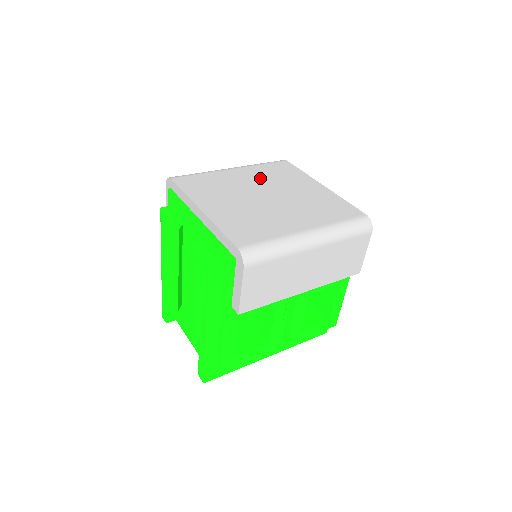
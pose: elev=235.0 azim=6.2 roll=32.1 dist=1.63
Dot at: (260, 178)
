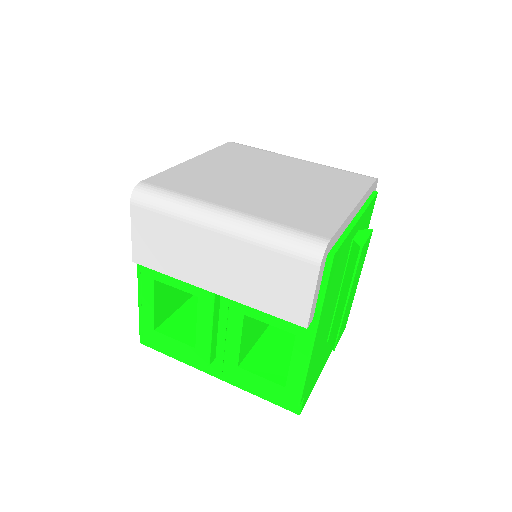
Dot at: (303, 172)
